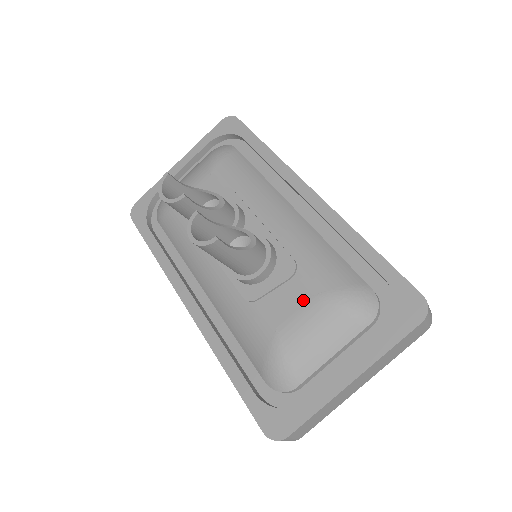
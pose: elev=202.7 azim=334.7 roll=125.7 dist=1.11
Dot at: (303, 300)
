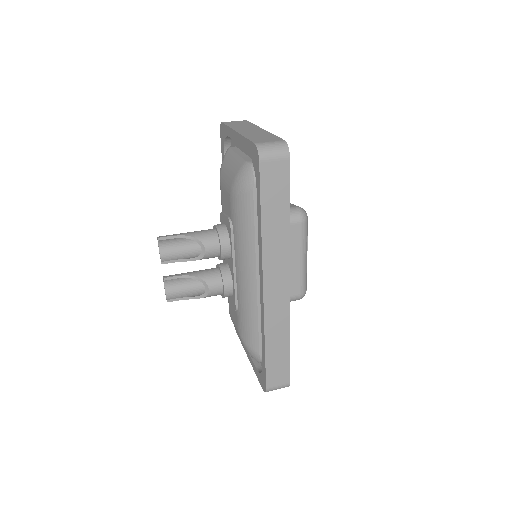
Dot at: (235, 322)
